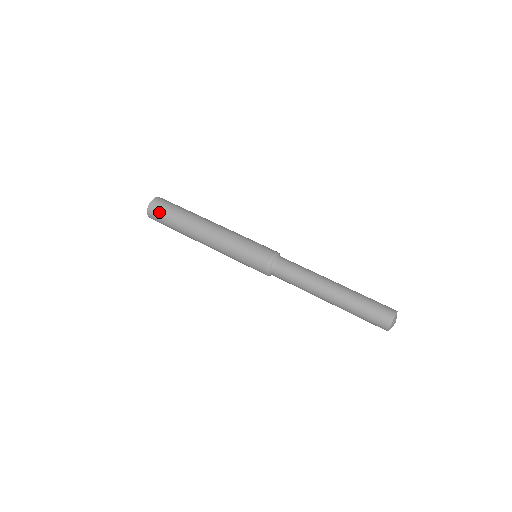
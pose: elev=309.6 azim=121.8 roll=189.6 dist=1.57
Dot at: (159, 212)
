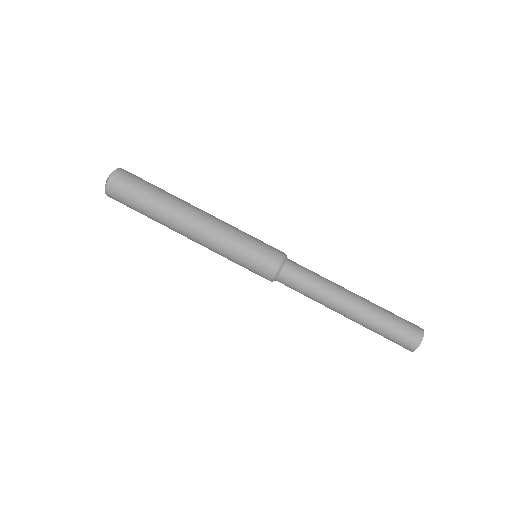
Dot at: (125, 189)
